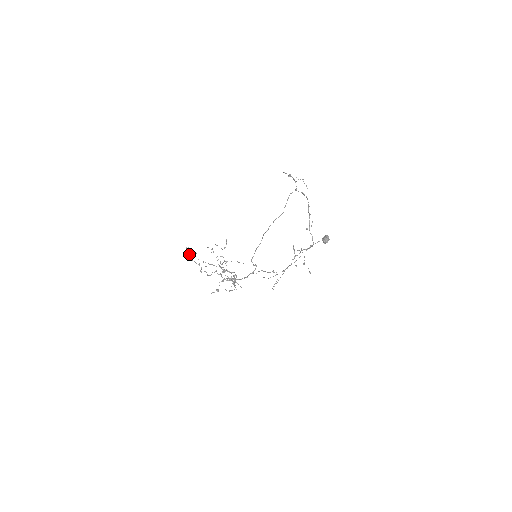
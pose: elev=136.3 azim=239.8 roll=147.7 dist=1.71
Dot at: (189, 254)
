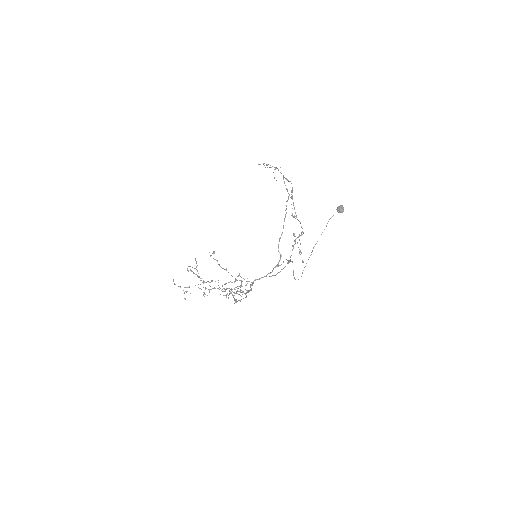
Dot at: (215, 259)
